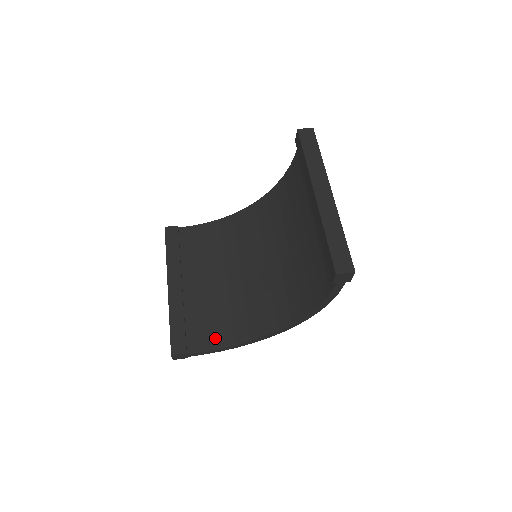
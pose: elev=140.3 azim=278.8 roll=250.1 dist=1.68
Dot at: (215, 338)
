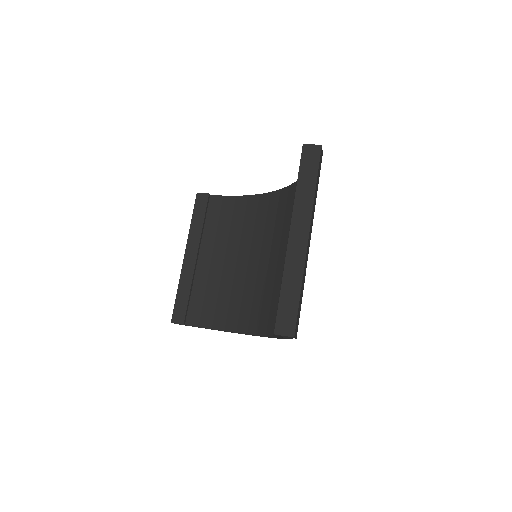
Dot at: (211, 318)
